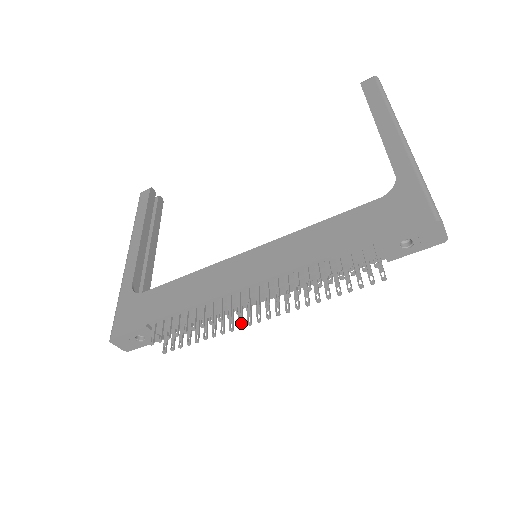
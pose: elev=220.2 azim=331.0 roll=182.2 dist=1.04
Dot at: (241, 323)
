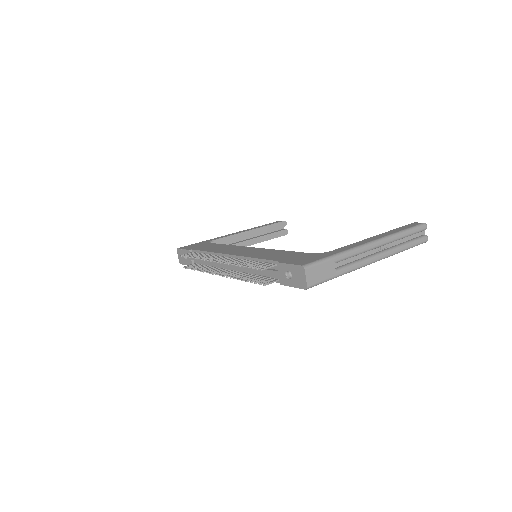
Dot at: (212, 272)
